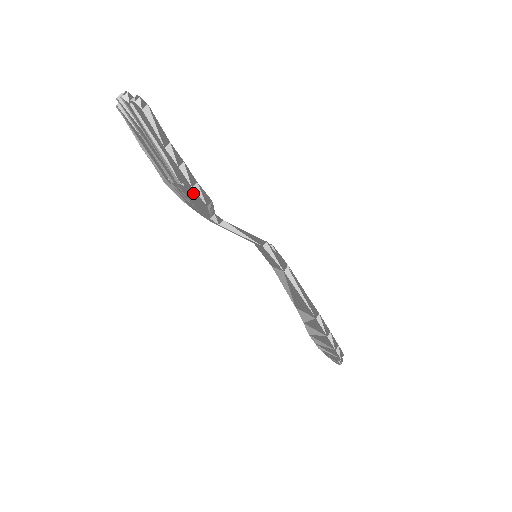
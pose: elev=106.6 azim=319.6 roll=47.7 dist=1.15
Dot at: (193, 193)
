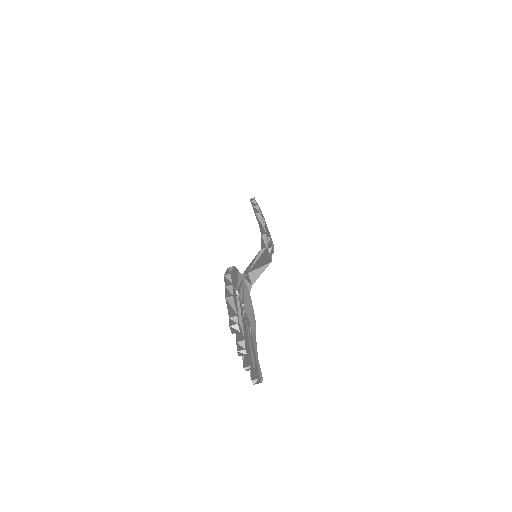
Dot at: occluded
